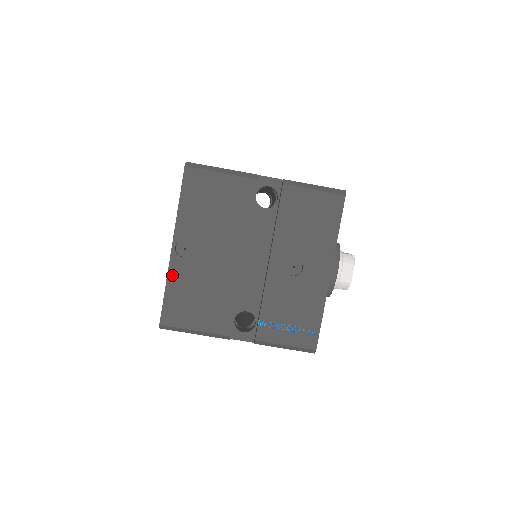
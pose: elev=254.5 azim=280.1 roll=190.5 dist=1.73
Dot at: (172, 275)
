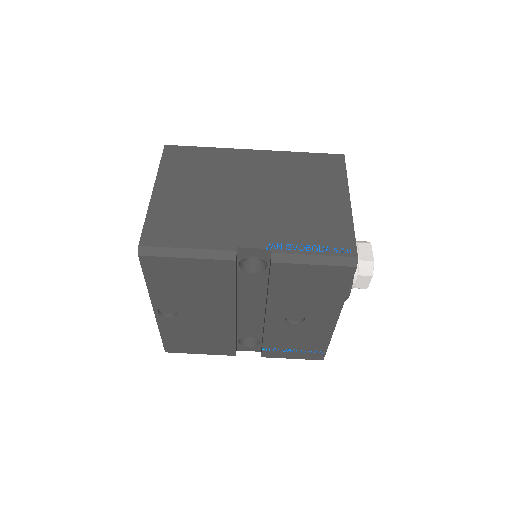
Dot at: (163, 328)
